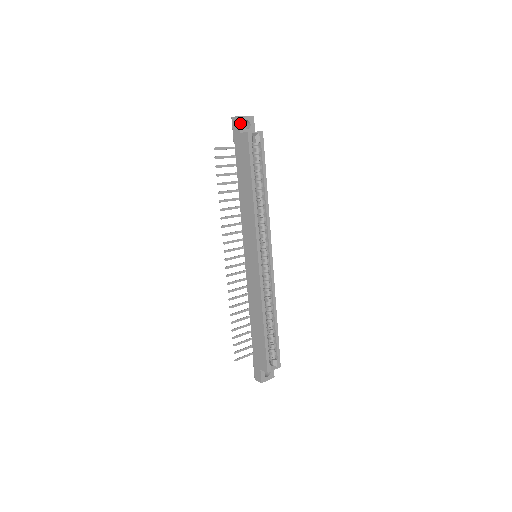
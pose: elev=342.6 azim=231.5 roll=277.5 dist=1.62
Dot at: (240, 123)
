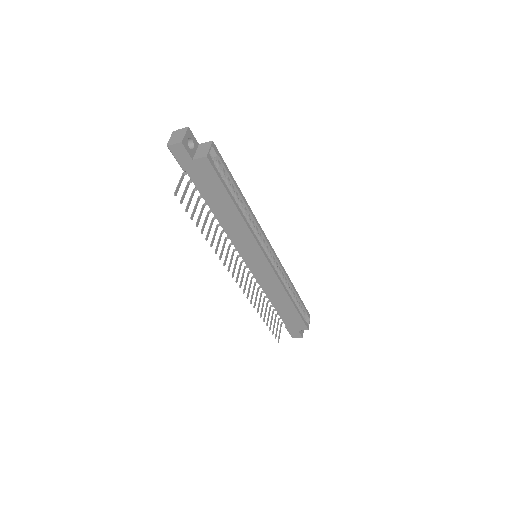
Dot at: (186, 149)
